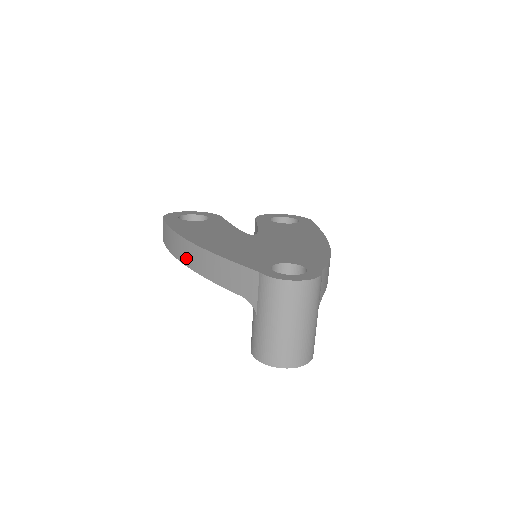
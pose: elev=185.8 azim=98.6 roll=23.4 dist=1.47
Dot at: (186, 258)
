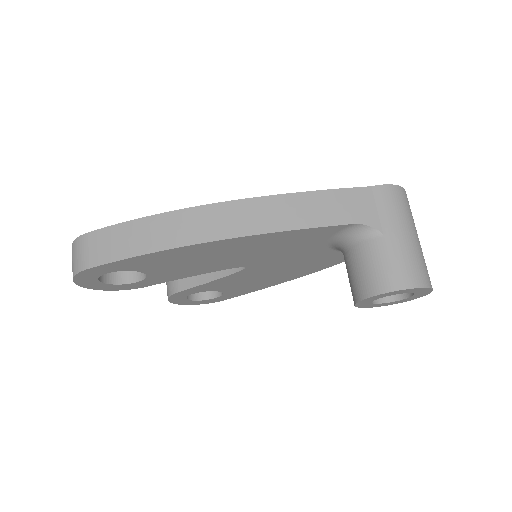
Dot at: (221, 228)
